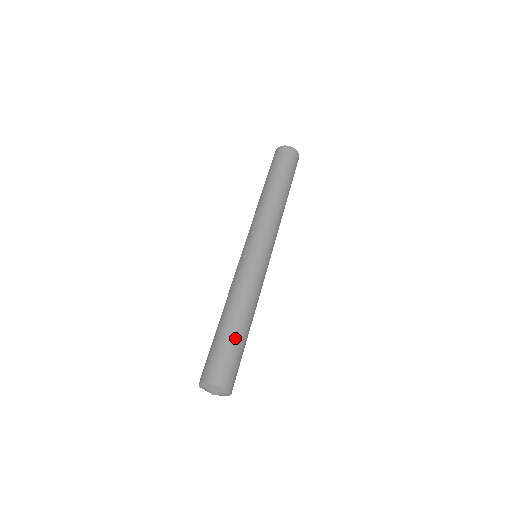
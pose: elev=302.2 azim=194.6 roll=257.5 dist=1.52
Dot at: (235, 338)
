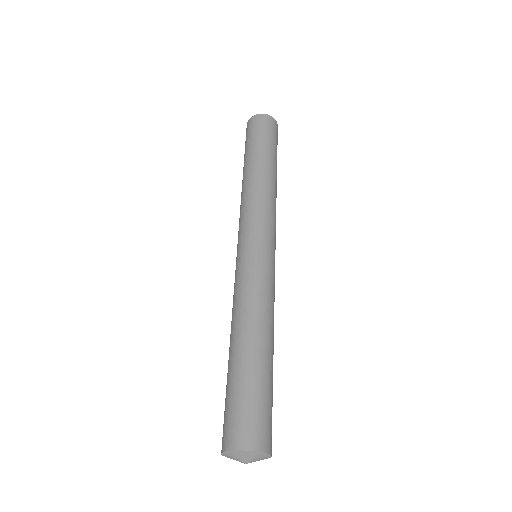
Dot at: (249, 372)
